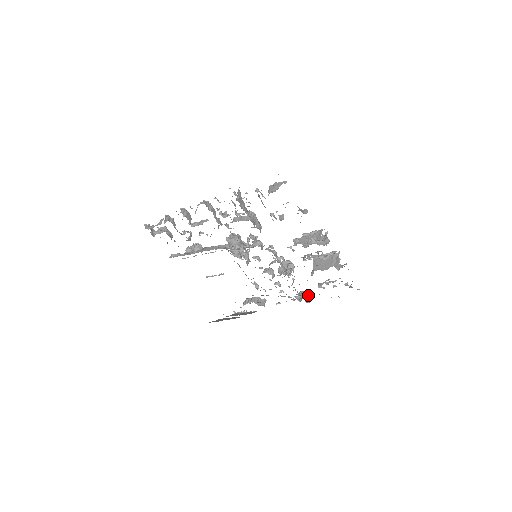
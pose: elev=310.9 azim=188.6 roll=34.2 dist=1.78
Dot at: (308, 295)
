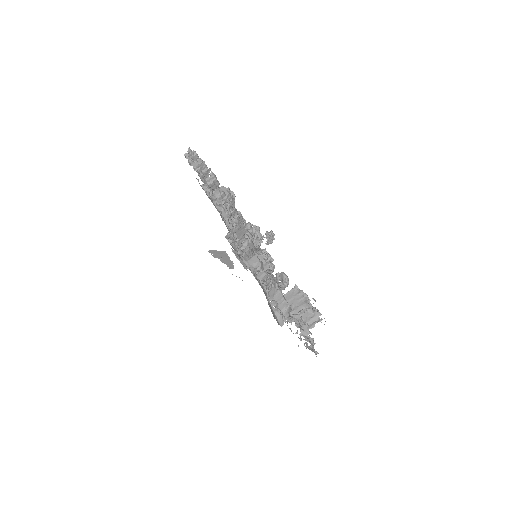
Dot at: occluded
